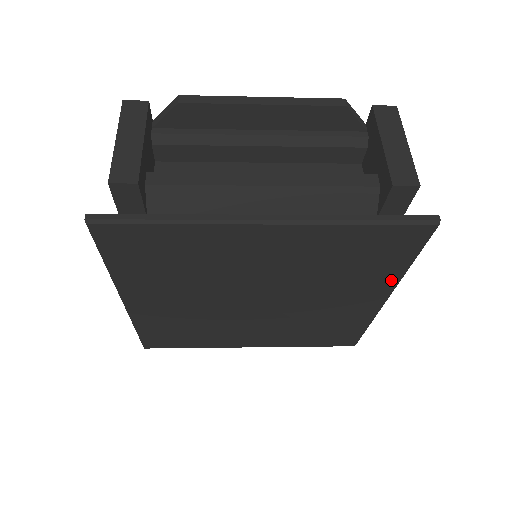
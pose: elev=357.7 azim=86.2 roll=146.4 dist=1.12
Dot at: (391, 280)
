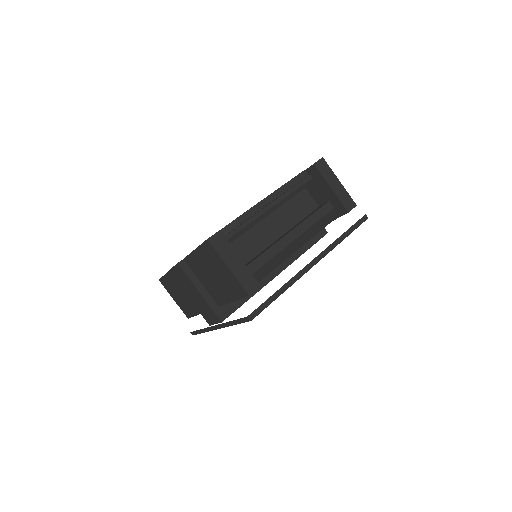
Dot at: occluded
